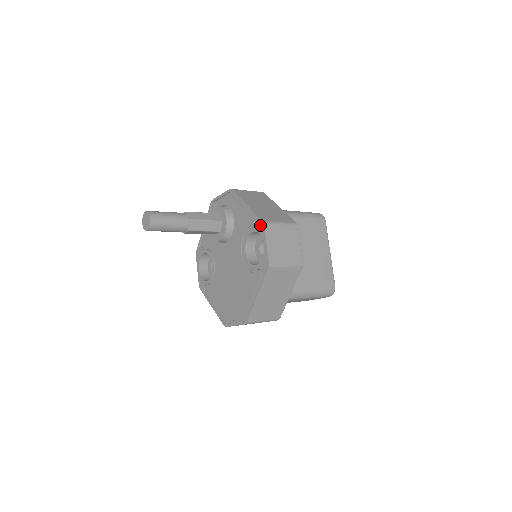
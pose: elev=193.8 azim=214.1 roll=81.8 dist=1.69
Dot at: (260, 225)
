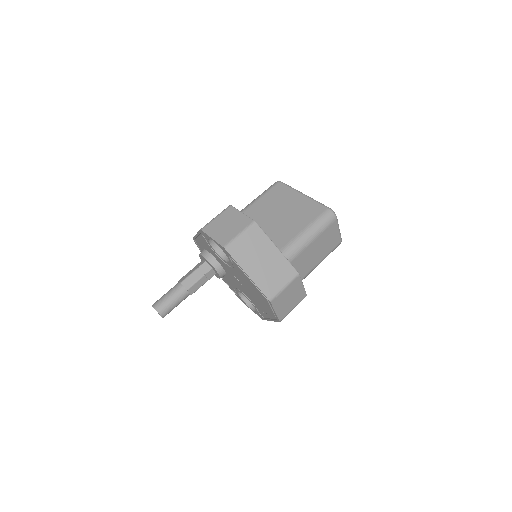
Dot at: (203, 234)
